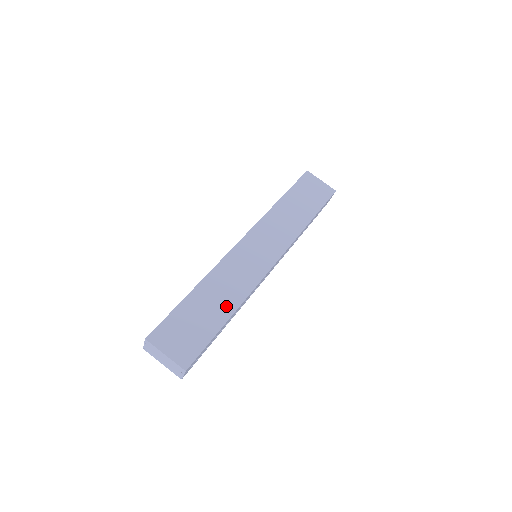
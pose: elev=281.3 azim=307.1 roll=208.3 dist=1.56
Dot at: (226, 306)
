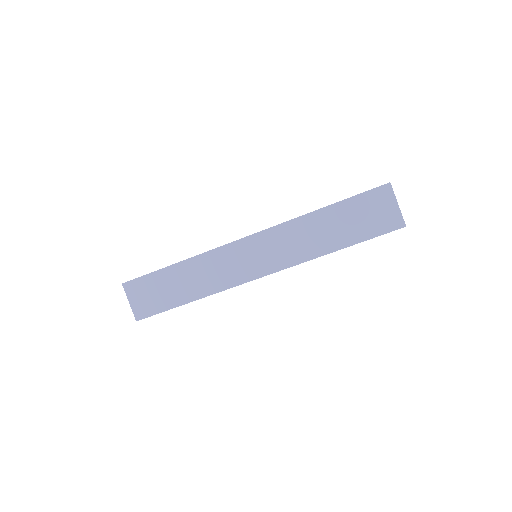
Dot at: (191, 292)
